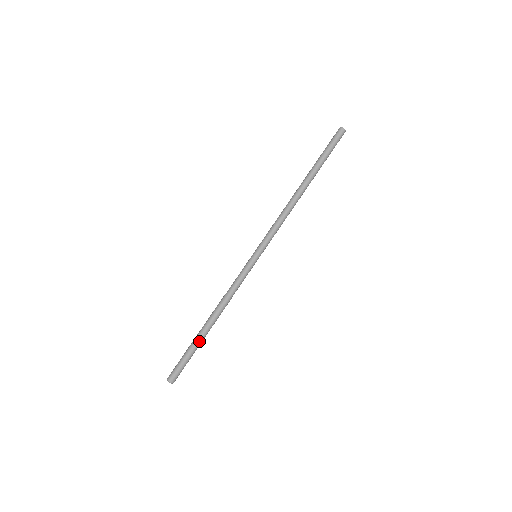
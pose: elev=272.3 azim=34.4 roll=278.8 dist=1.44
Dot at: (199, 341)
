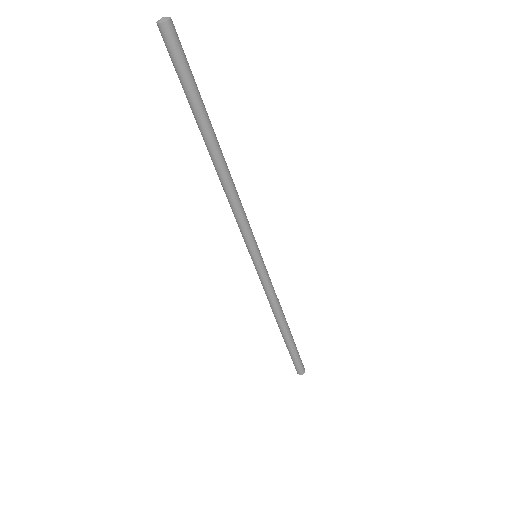
Dot at: (287, 344)
